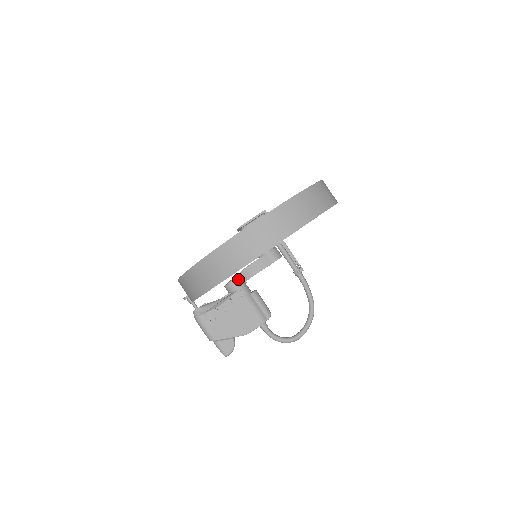
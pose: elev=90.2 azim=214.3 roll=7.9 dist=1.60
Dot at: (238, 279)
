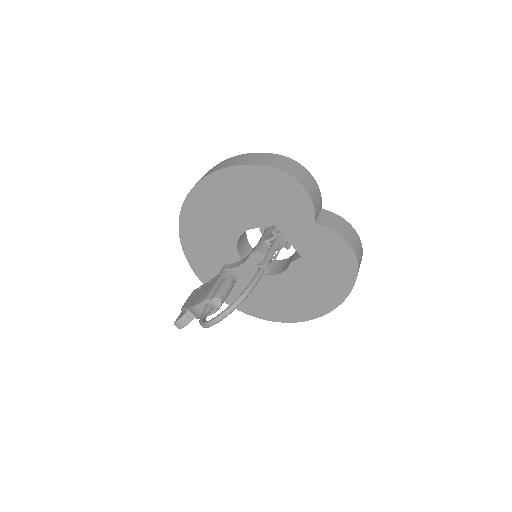
Dot at: (227, 266)
